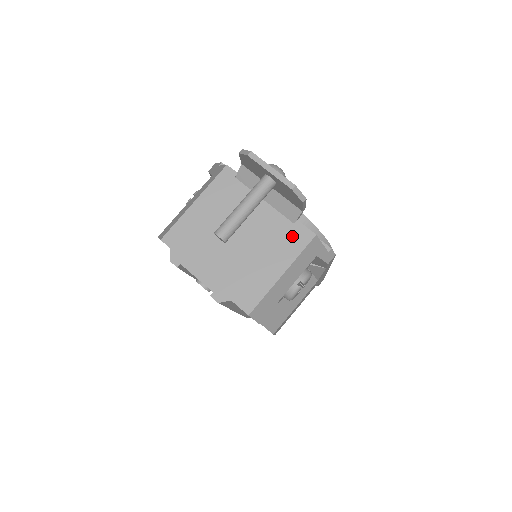
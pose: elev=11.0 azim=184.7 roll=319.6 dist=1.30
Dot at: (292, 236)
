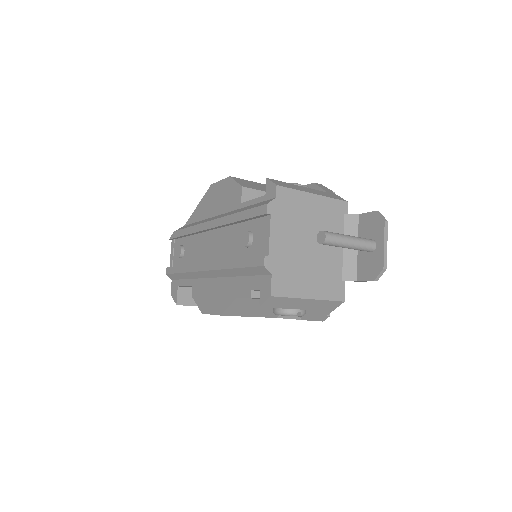
Dot at: (335, 285)
